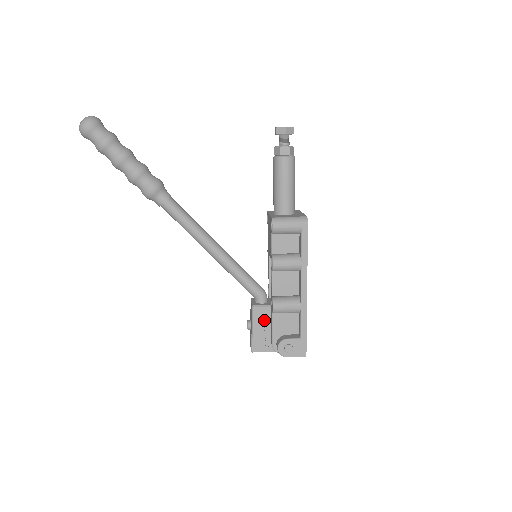
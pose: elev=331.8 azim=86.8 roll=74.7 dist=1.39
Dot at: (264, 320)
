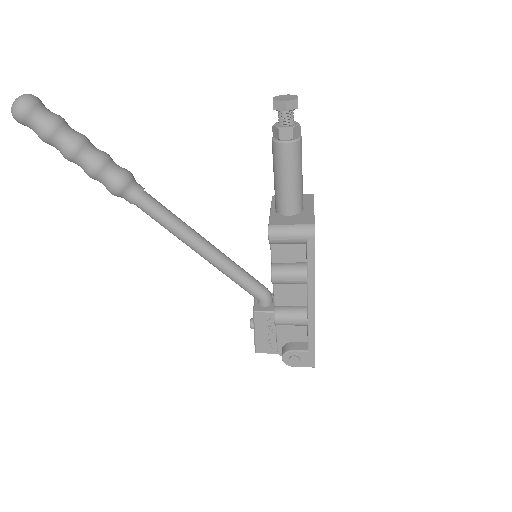
Dot at: (267, 325)
